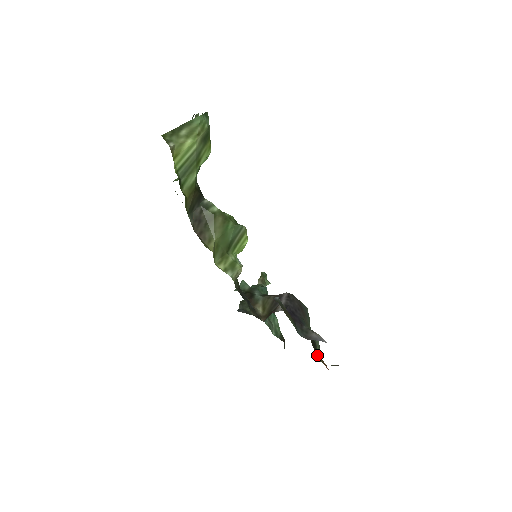
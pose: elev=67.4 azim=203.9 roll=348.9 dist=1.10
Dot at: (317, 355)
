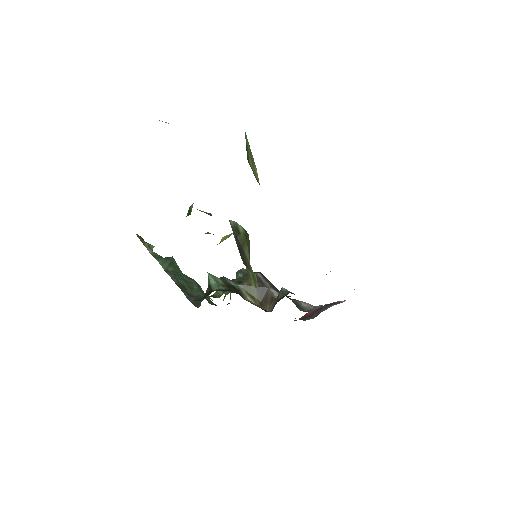
Dot at: occluded
